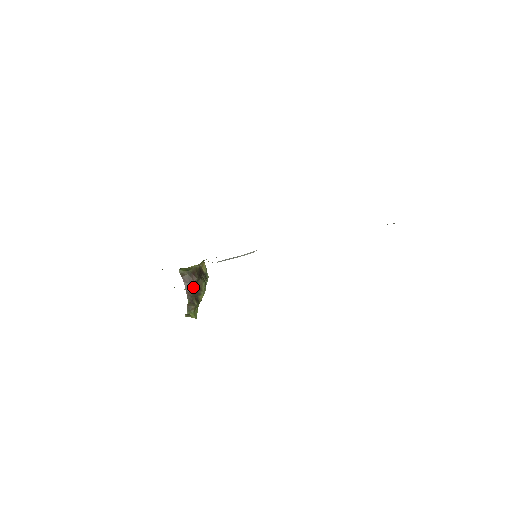
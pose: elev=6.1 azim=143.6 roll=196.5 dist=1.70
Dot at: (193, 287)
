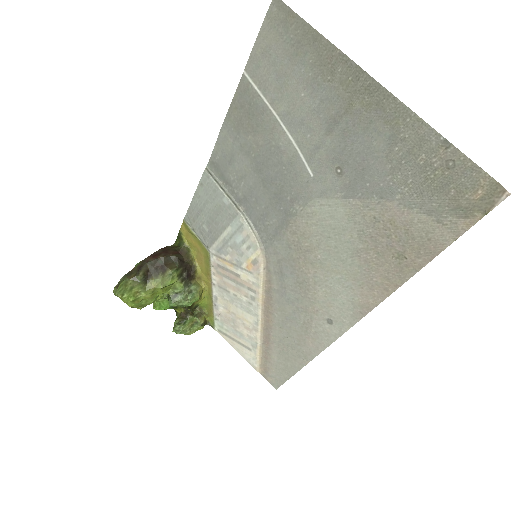
Dot at: (161, 256)
